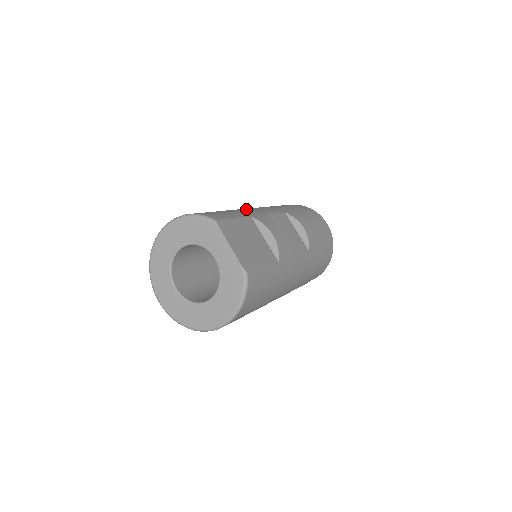
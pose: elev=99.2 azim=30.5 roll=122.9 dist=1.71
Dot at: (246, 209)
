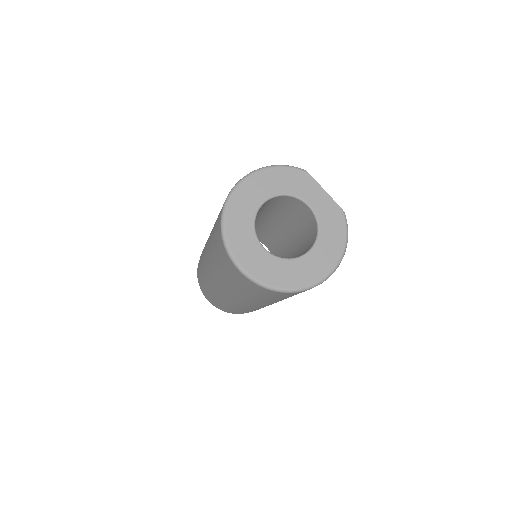
Dot at: occluded
